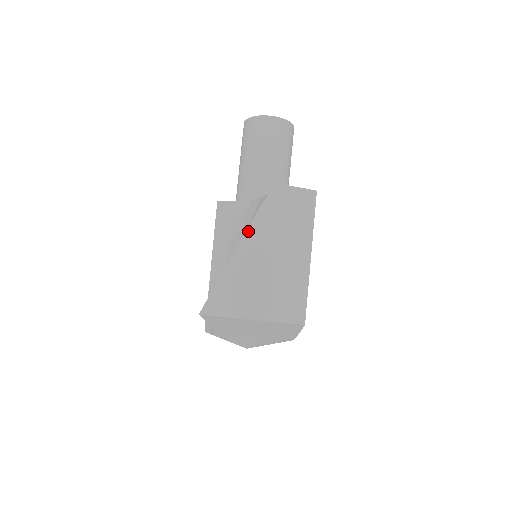
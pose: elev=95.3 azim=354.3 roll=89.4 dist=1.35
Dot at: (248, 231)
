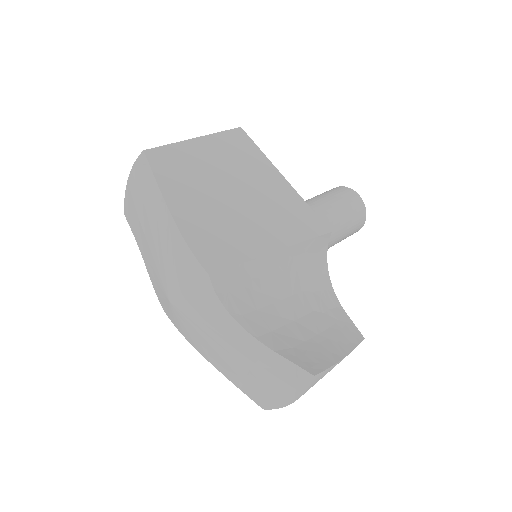
Dot at: occluded
